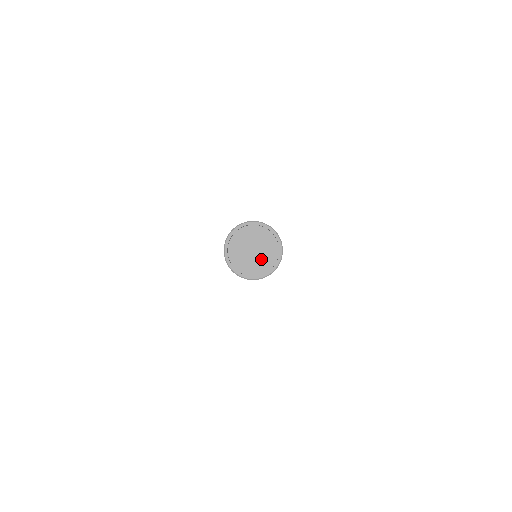
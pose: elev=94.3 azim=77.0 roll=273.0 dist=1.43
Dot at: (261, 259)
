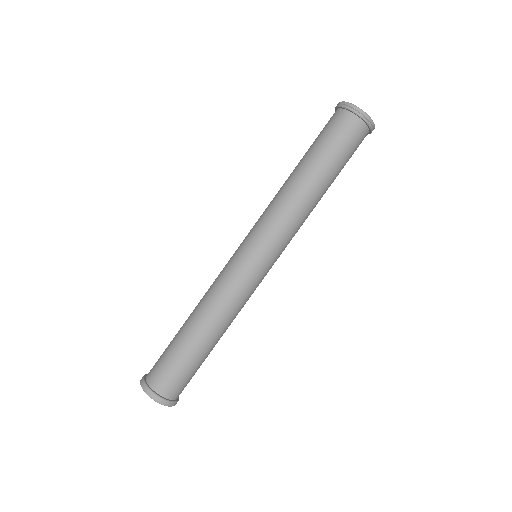
Dot at: occluded
